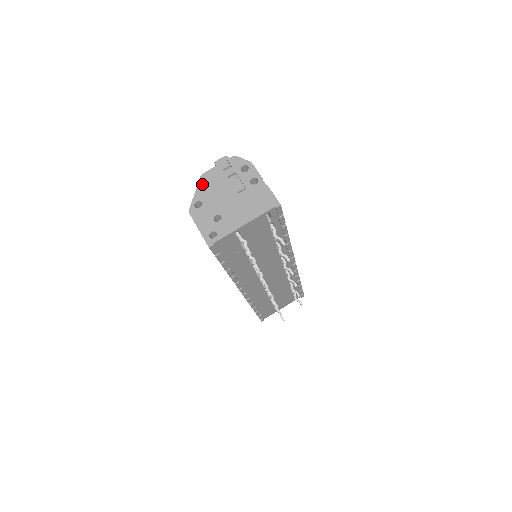
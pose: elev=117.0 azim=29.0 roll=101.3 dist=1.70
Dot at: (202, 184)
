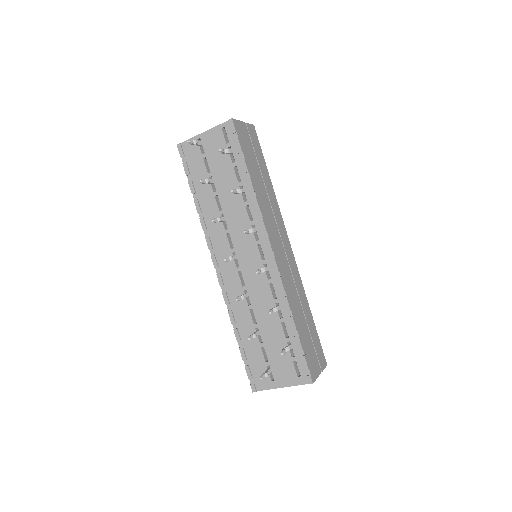
Dot at: occluded
